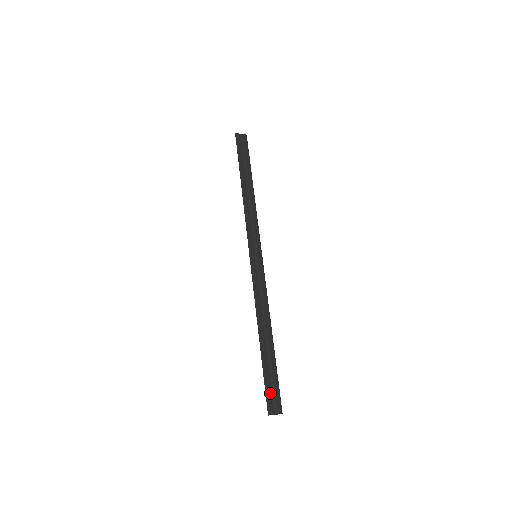
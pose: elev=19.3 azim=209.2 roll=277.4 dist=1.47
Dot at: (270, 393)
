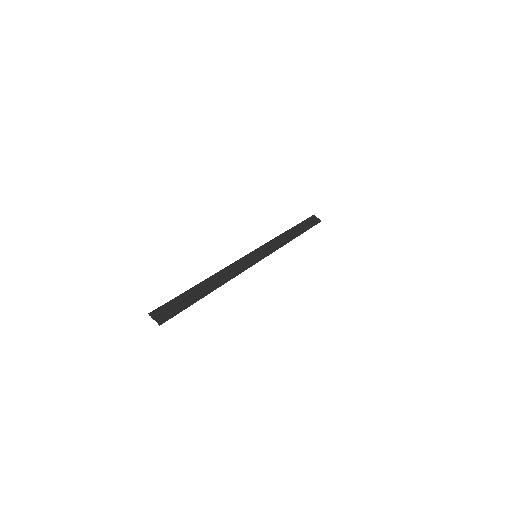
Dot at: (168, 306)
